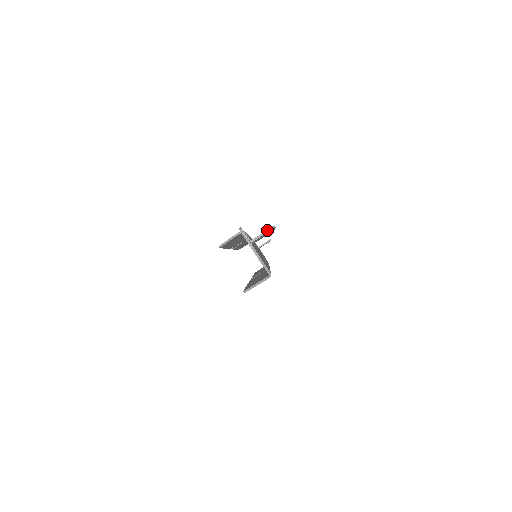
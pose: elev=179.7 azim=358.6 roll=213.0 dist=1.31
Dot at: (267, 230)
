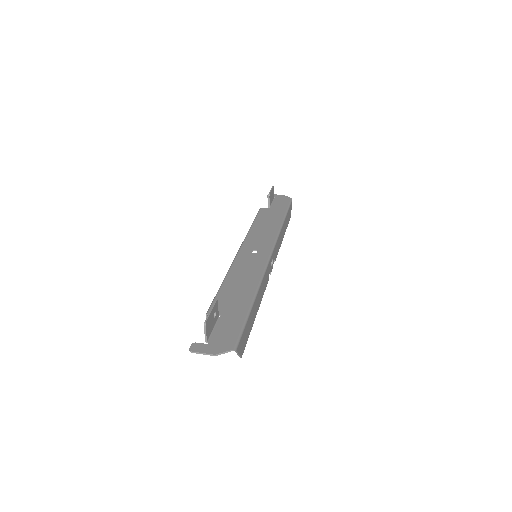
Dot at: (204, 329)
